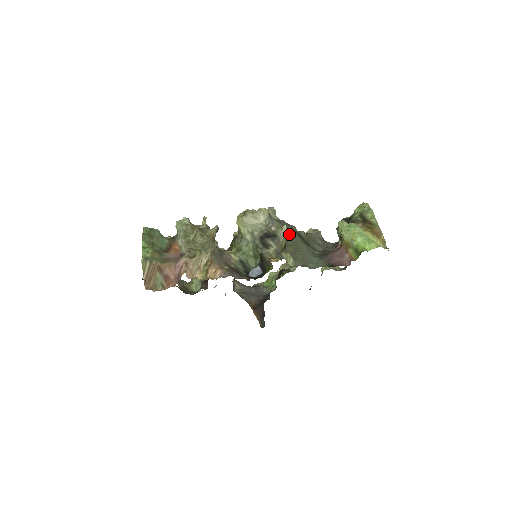
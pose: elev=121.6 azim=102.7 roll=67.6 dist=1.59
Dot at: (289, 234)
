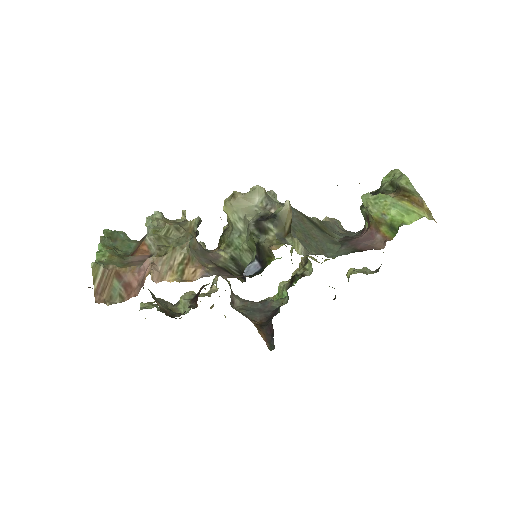
Dot at: (296, 218)
